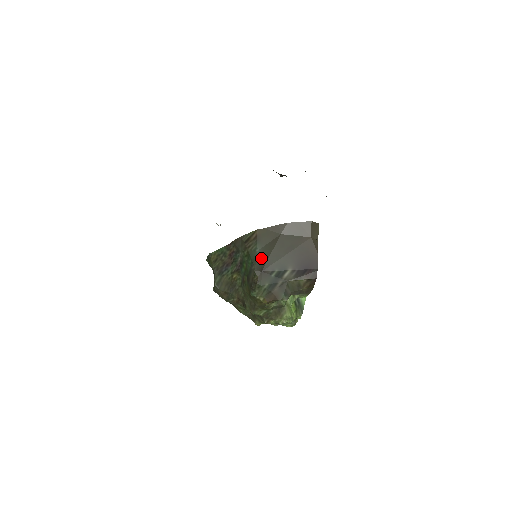
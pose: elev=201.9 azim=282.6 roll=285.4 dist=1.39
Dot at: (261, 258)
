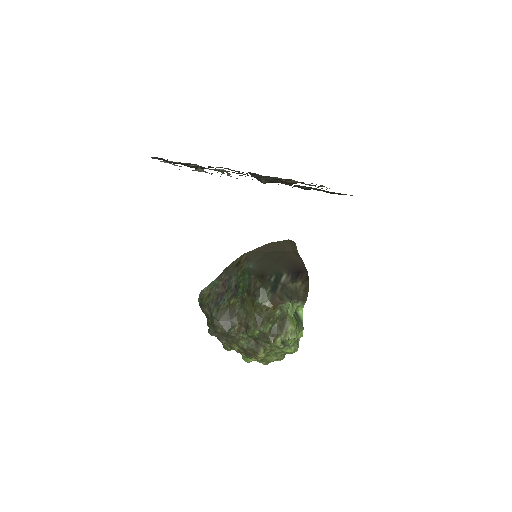
Dot at: (257, 270)
